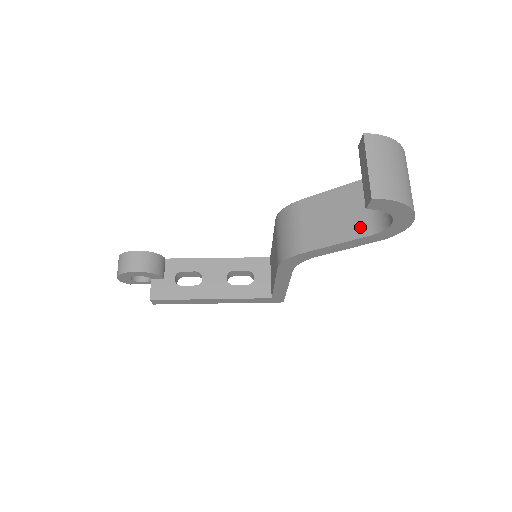
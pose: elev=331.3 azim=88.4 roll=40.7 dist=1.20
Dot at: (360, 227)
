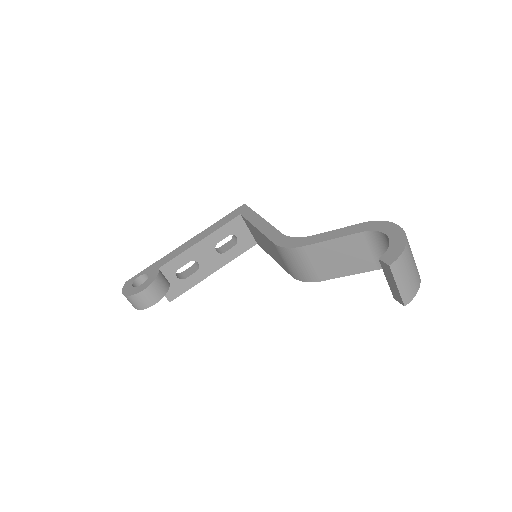
Dot at: (367, 265)
